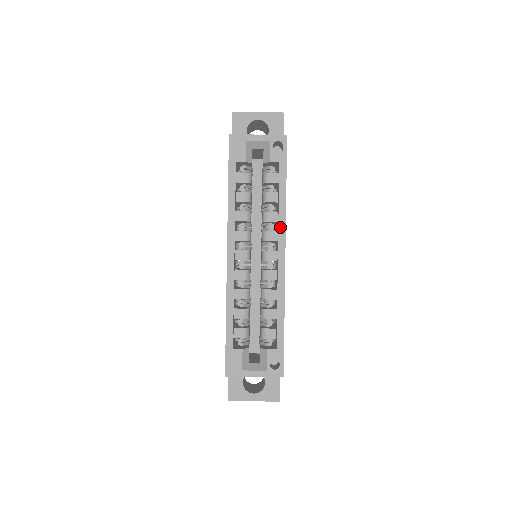
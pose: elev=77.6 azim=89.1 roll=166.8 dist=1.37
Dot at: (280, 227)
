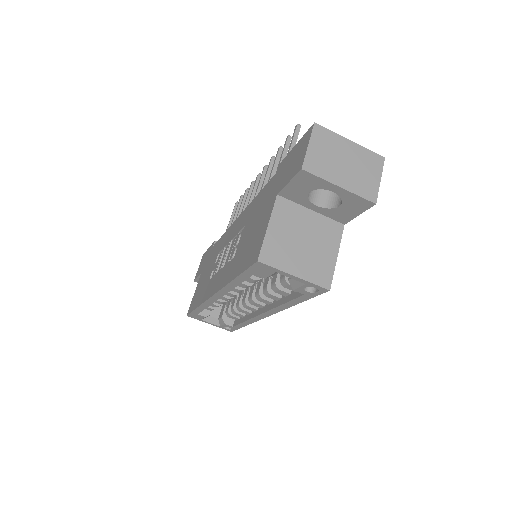
Dot at: (274, 310)
